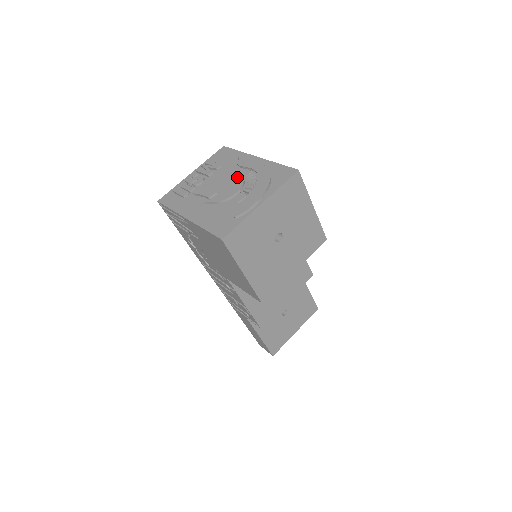
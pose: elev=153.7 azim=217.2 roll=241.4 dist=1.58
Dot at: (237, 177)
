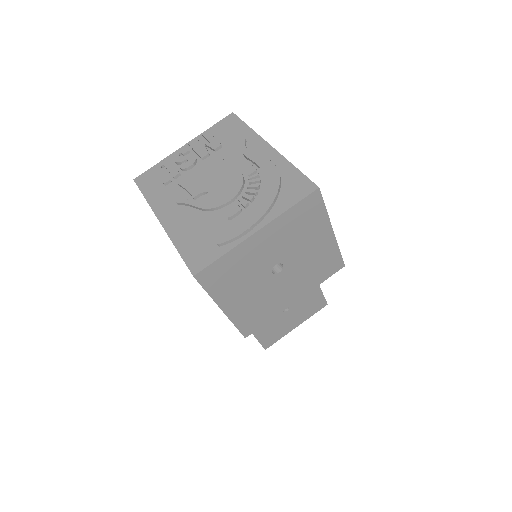
Dot at: (236, 174)
